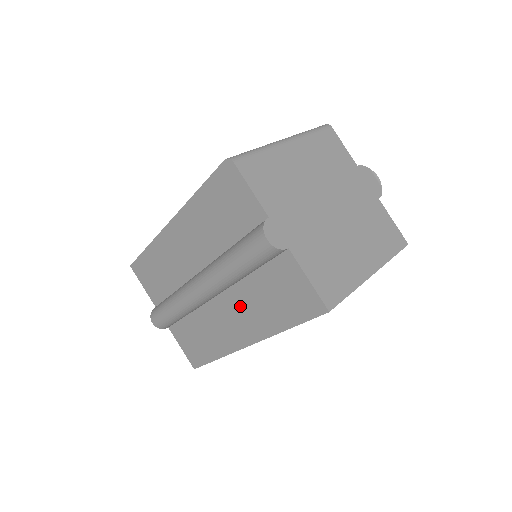
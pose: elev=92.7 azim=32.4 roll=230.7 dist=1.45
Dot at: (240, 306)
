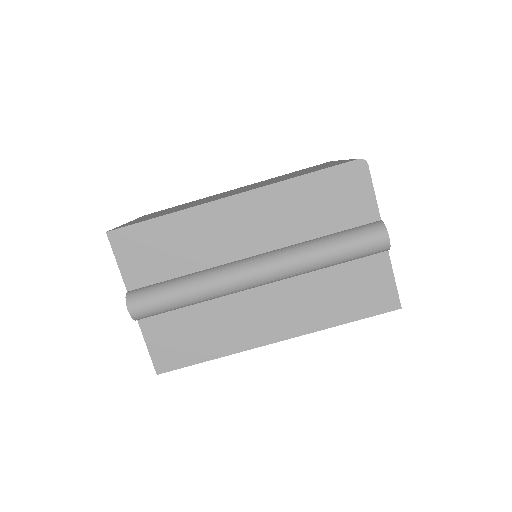
Dot at: (293, 298)
